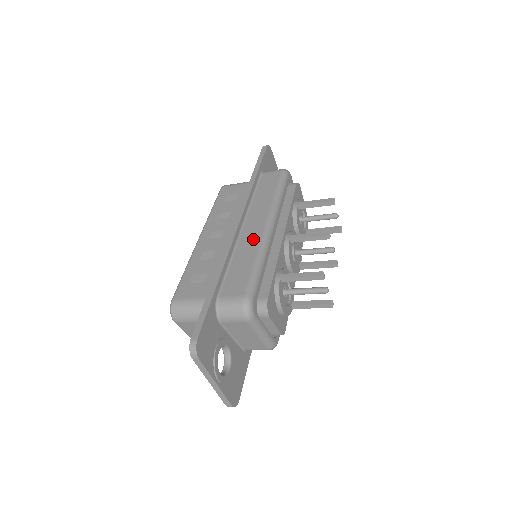
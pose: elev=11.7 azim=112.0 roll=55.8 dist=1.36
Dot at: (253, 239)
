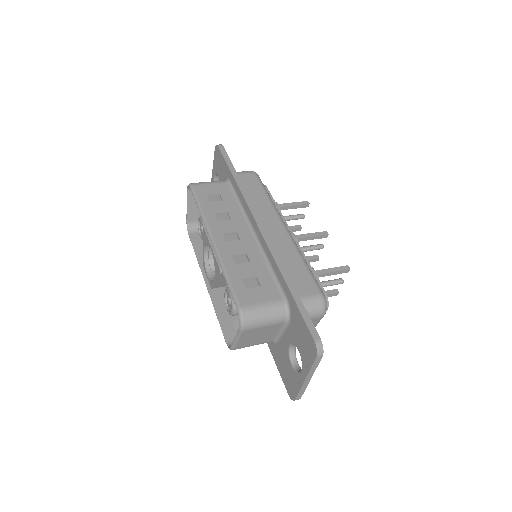
Dot at: (284, 240)
